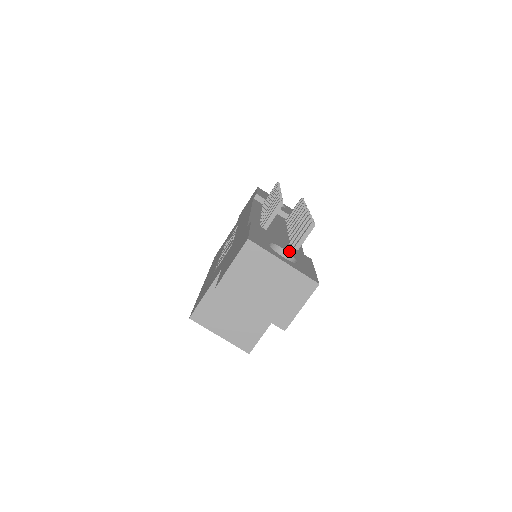
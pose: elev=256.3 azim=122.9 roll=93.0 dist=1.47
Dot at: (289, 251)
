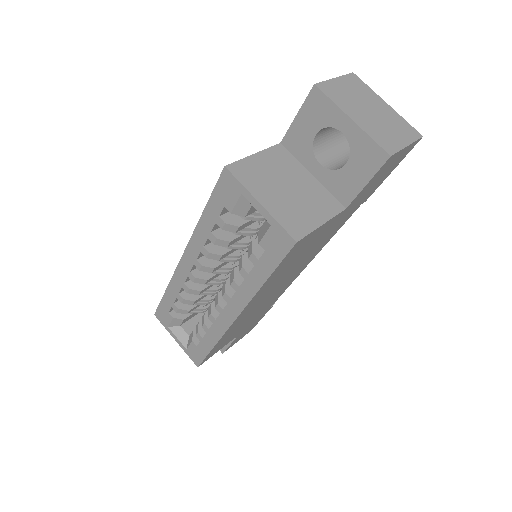
Dot at: occluded
